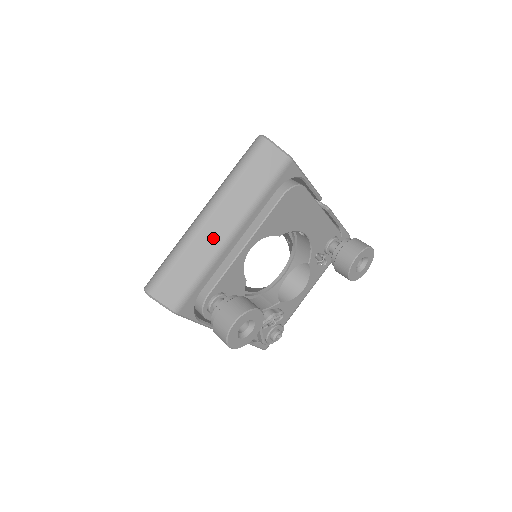
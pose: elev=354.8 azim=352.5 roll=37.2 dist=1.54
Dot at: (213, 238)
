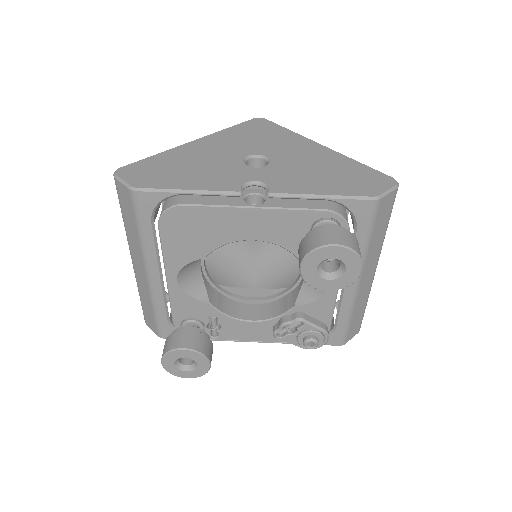
Dot at: (142, 278)
